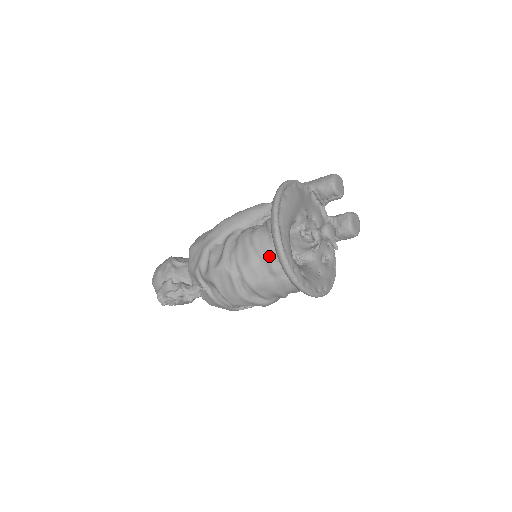
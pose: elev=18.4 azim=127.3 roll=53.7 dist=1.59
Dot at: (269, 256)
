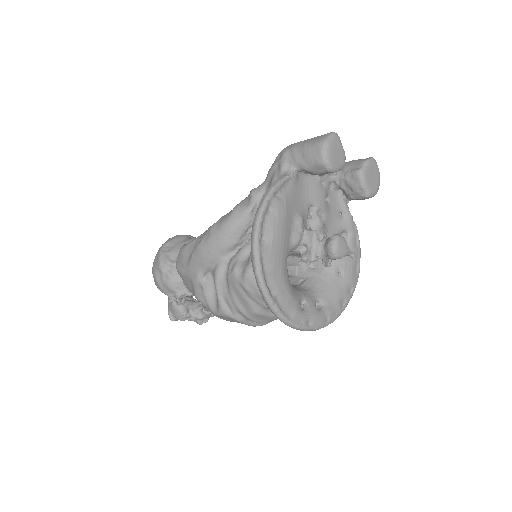
Dot at: occluded
